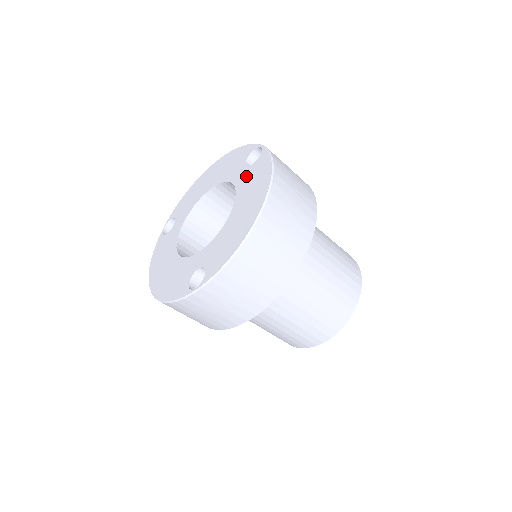
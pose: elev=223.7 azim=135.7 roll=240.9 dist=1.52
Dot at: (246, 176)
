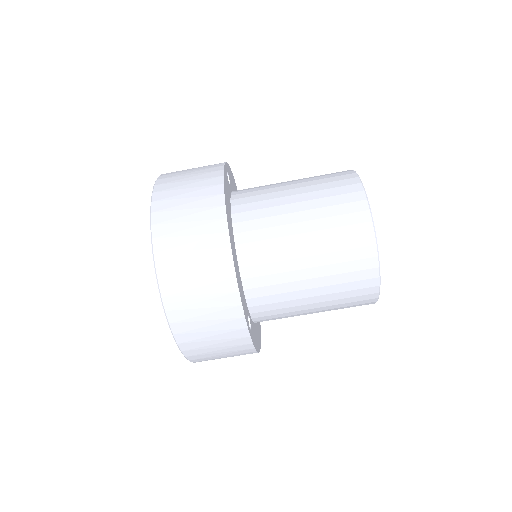
Dot at: occluded
